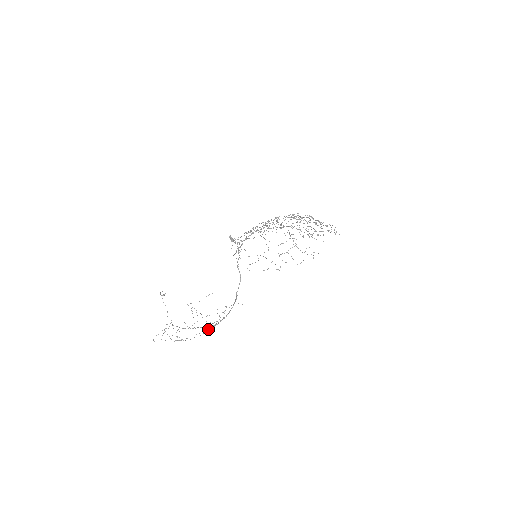
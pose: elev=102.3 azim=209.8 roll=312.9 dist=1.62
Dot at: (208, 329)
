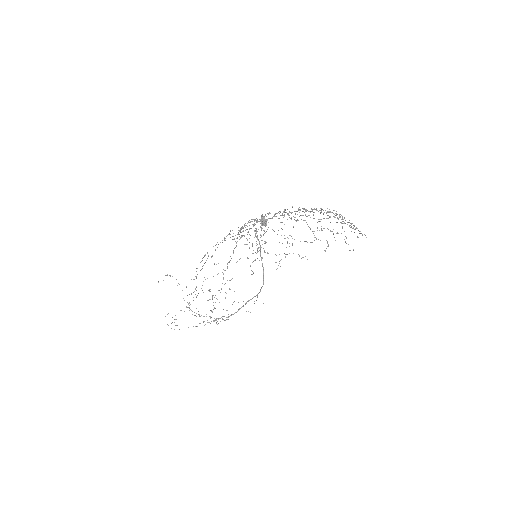
Dot at: (220, 321)
